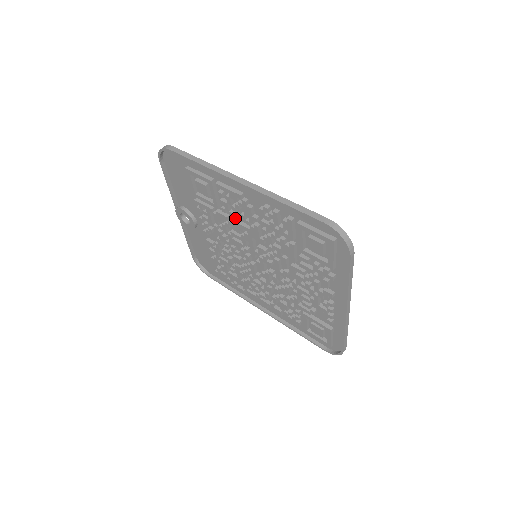
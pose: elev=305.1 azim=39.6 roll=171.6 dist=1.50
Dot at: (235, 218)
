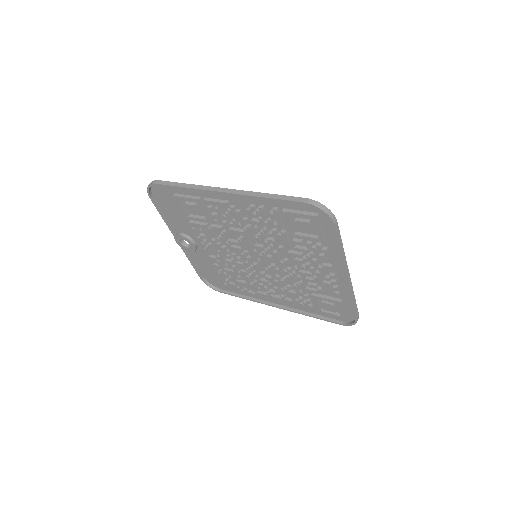
Dot at: (228, 227)
